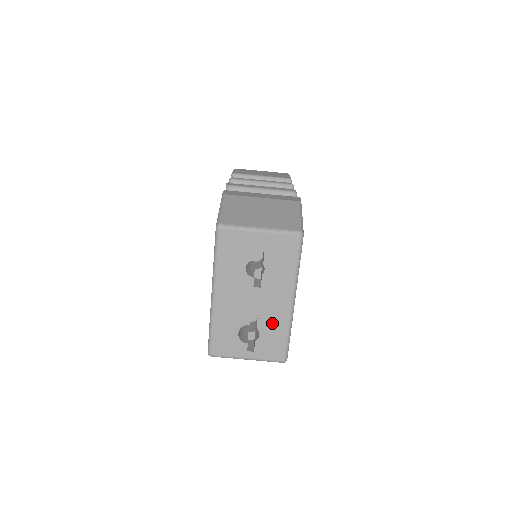
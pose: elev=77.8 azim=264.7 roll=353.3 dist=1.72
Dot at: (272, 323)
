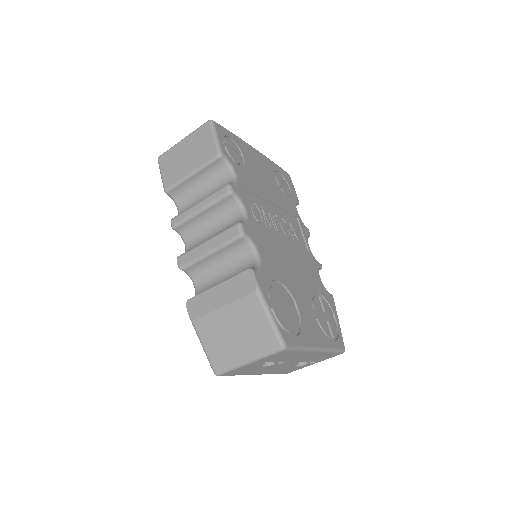
Dot at: (314, 358)
